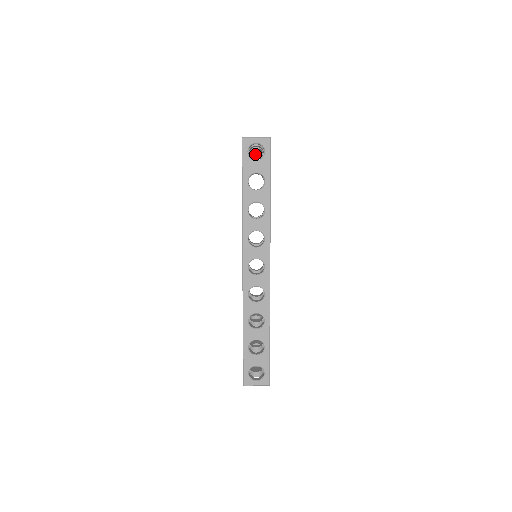
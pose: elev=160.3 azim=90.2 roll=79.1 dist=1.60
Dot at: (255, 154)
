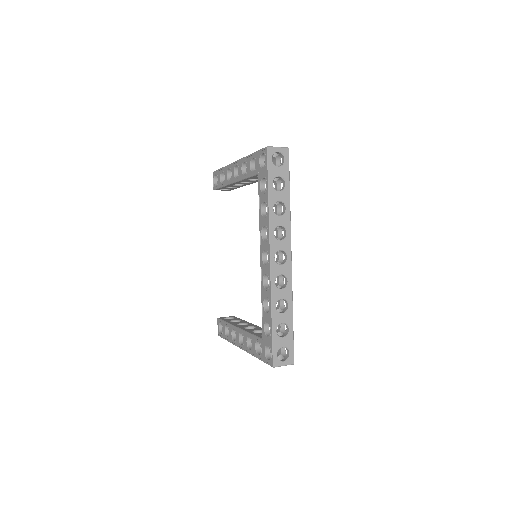
Dot at: occluded
